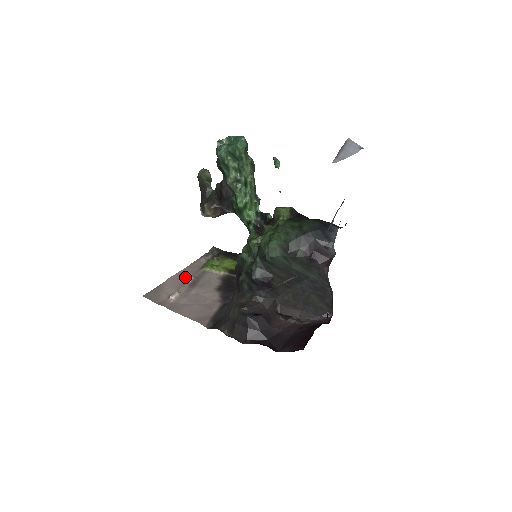
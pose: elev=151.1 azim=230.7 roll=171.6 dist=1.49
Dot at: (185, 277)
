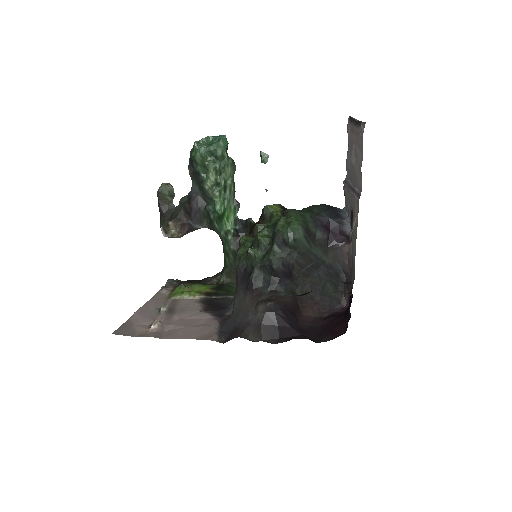
Dot at: (154, 308)
